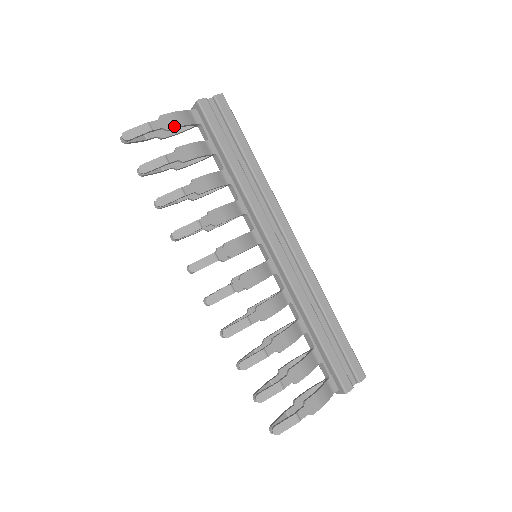
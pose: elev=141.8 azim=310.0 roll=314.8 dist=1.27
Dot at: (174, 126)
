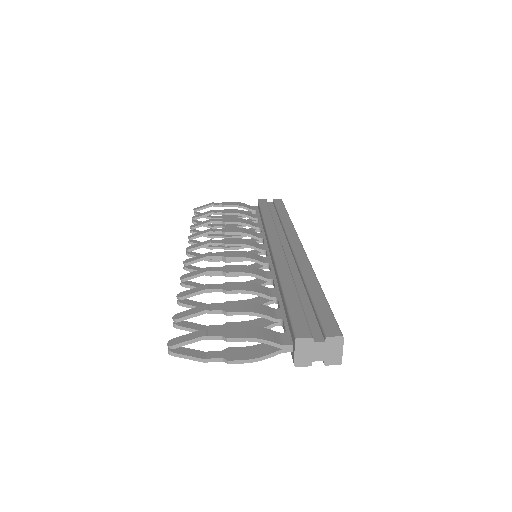
Dot at: (231, 205)
